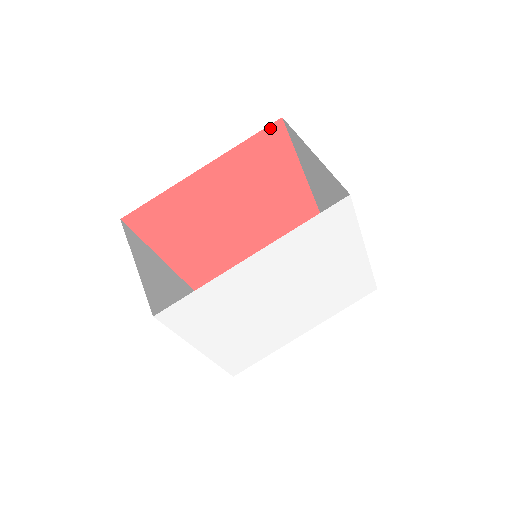
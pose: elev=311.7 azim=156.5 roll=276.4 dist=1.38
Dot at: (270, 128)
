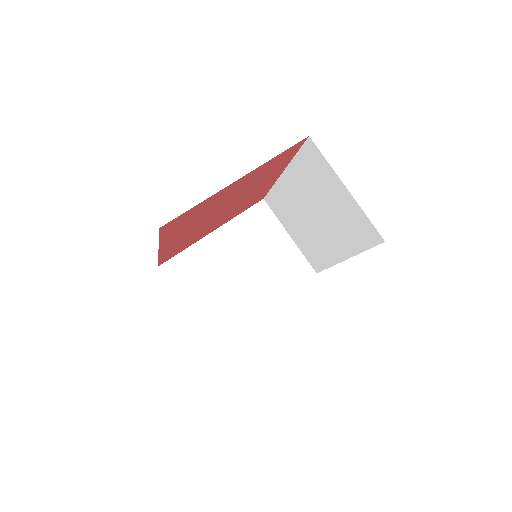
Dot at: (162, 230)
